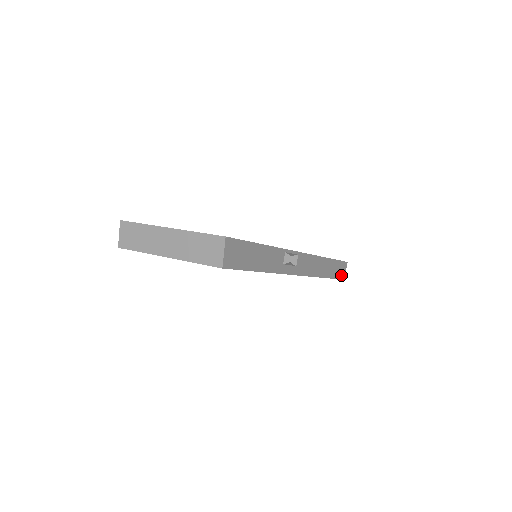
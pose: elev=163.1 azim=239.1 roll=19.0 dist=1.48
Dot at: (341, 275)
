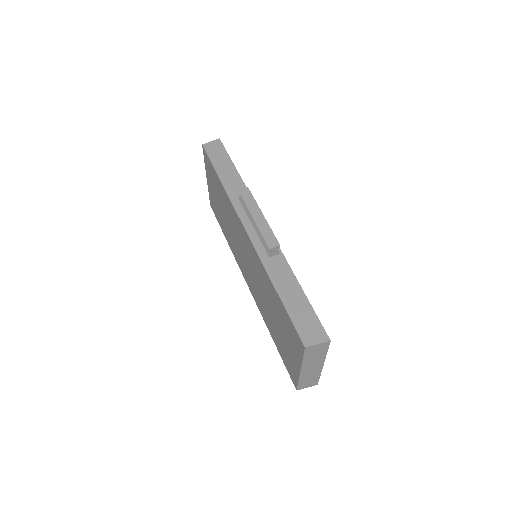
Dot at: (304, 333)
